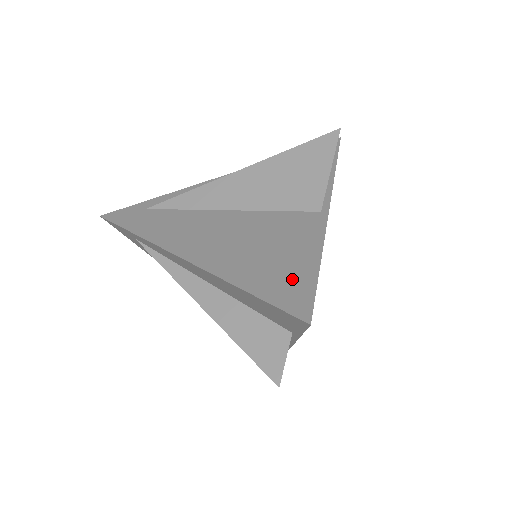
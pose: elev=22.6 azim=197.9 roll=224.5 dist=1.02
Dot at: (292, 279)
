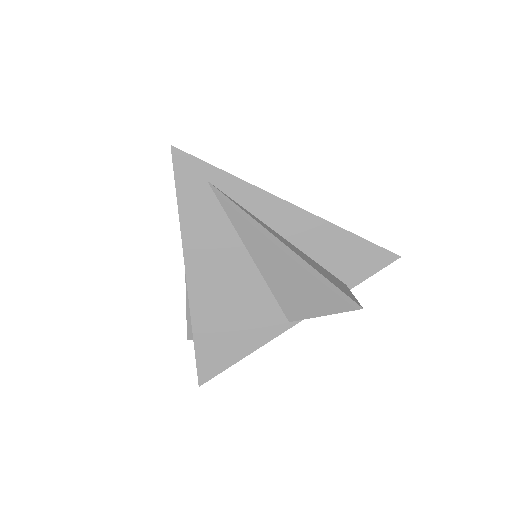
Dot at: (220, 355)
